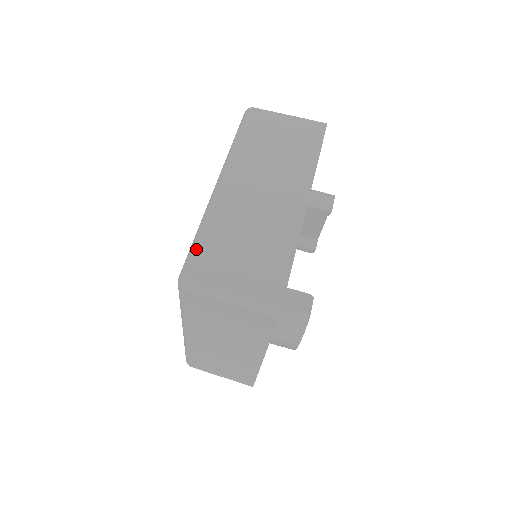
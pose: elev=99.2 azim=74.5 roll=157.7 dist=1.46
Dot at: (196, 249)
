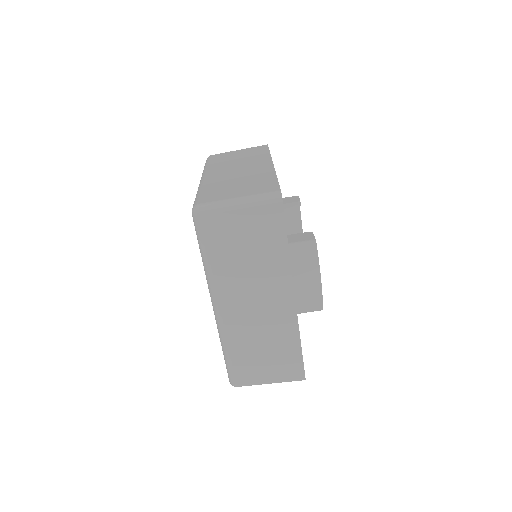
Dot at: (199, 196)
